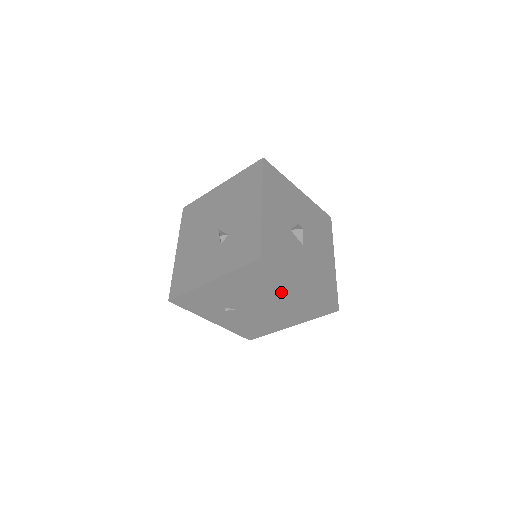
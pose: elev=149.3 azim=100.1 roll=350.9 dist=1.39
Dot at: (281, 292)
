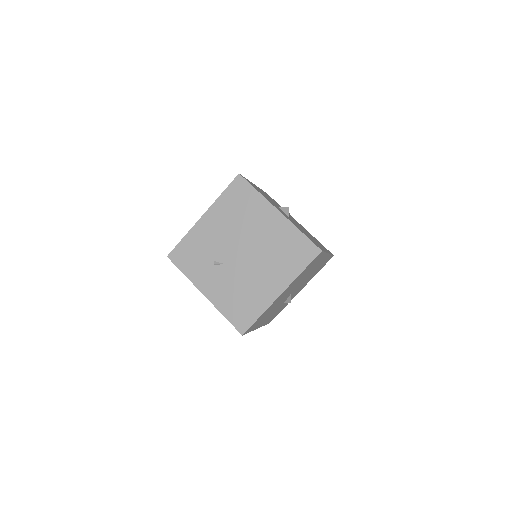
Dot at: (262, 224)
